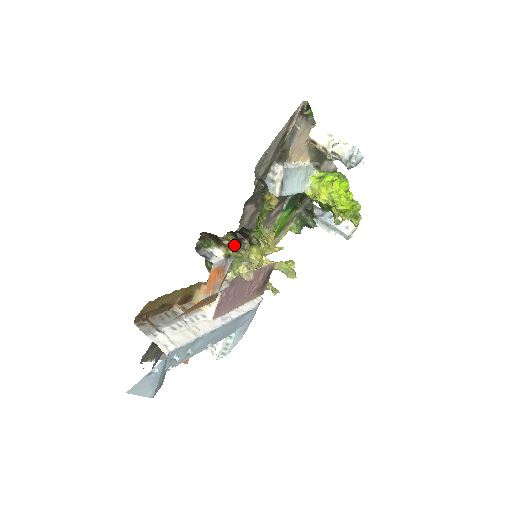
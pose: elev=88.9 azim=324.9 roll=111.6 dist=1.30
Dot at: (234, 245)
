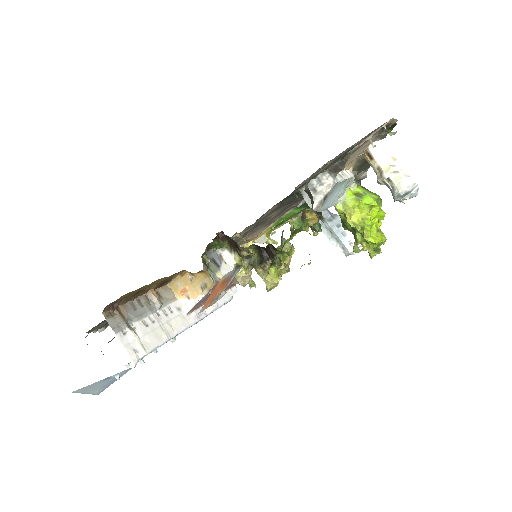
Dot at: (252, 259)
